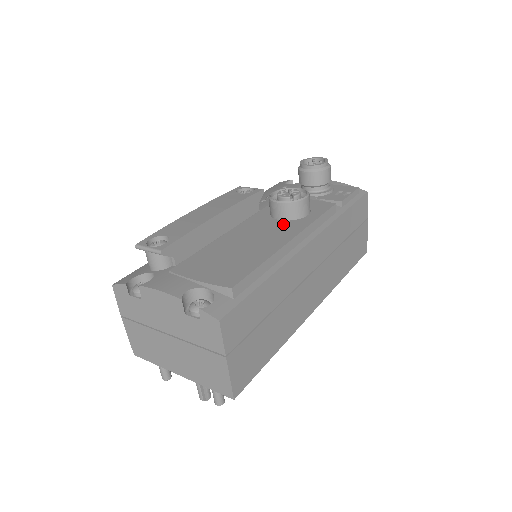
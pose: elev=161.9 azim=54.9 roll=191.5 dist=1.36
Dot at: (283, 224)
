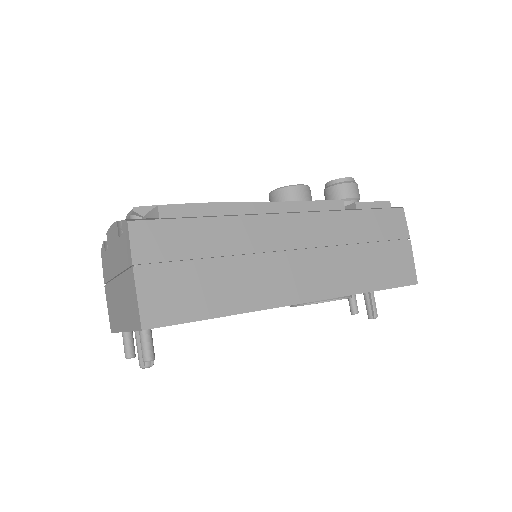
Dot at: occluded
